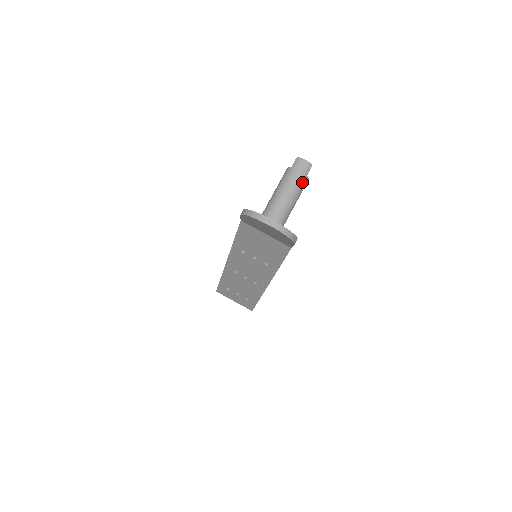
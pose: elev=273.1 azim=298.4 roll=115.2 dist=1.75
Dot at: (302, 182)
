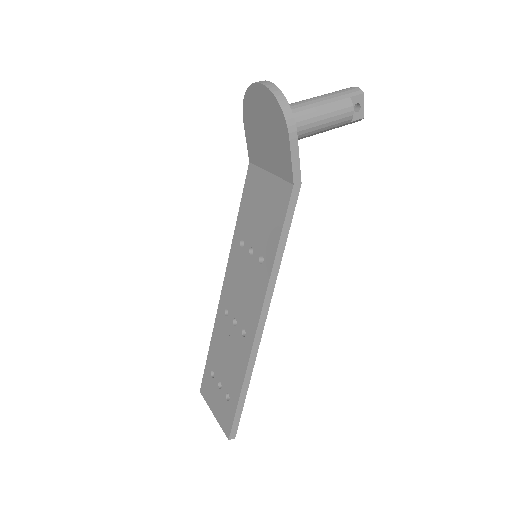
Dot at: (340, 99)
